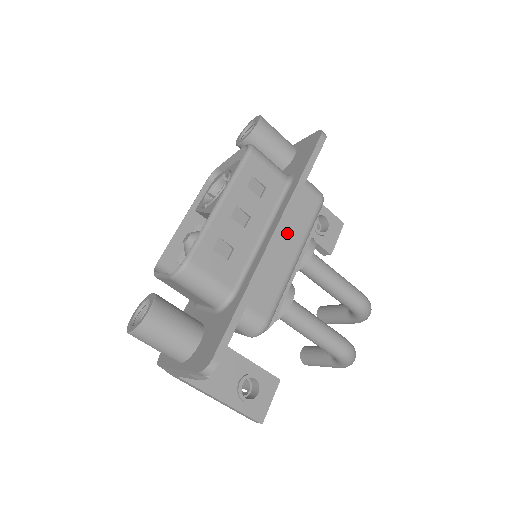
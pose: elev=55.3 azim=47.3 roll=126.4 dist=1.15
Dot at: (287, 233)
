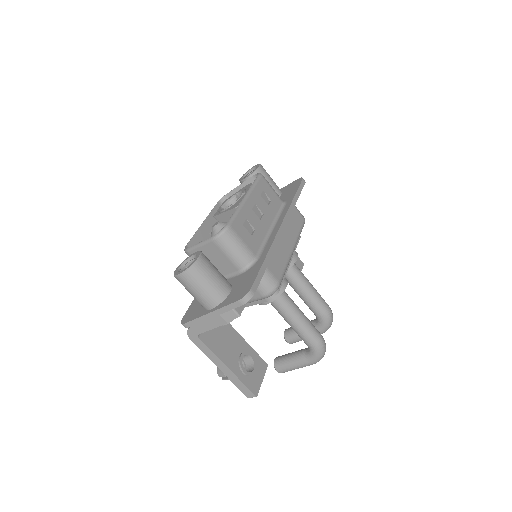
Dot at: (286, 231)
